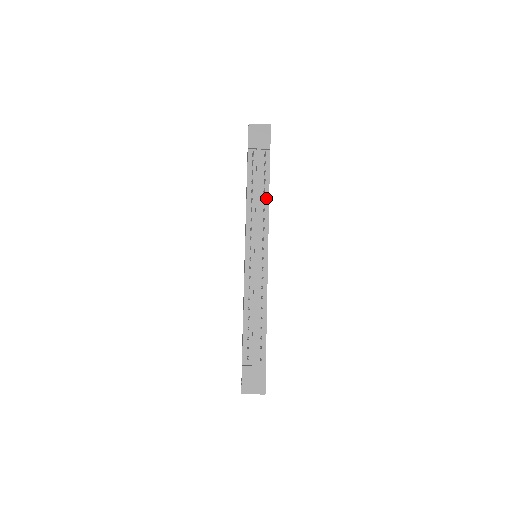
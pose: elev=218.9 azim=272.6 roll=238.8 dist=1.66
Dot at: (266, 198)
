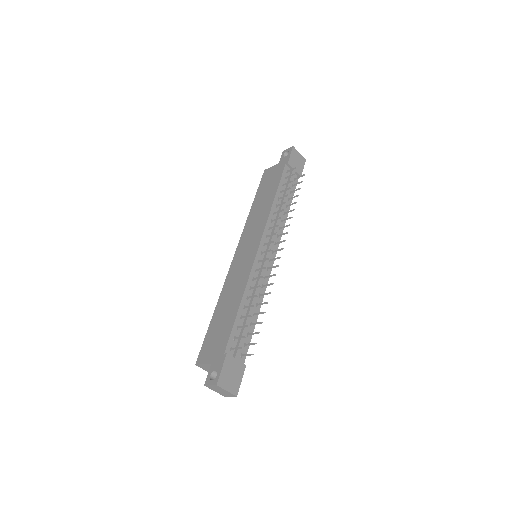
Dot at: occluded
